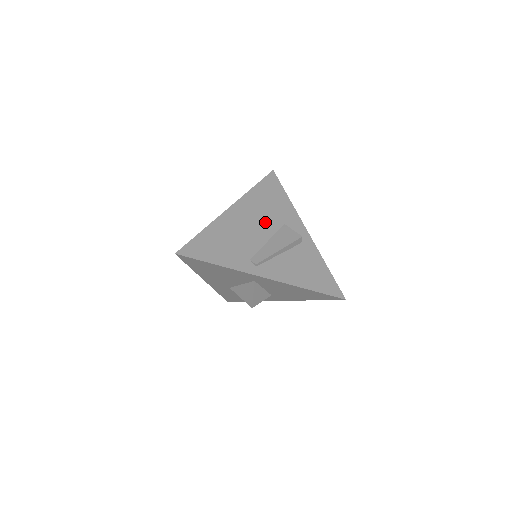
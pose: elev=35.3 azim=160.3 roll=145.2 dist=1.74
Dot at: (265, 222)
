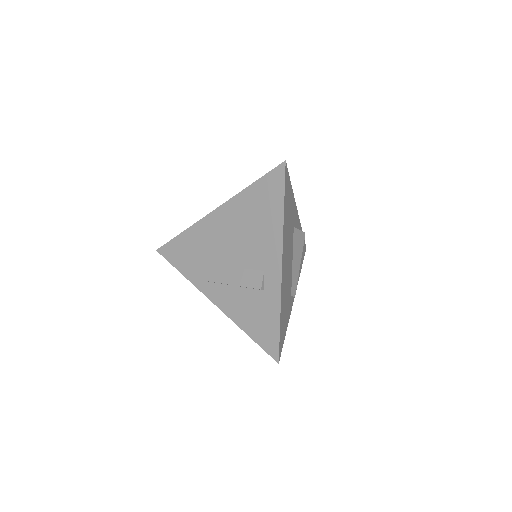
Dot at: (290, 245)
